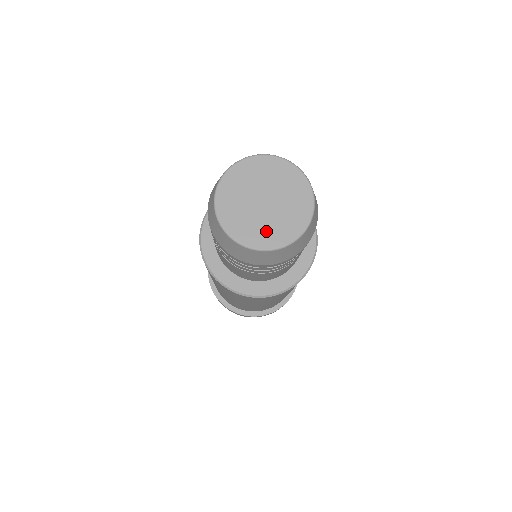
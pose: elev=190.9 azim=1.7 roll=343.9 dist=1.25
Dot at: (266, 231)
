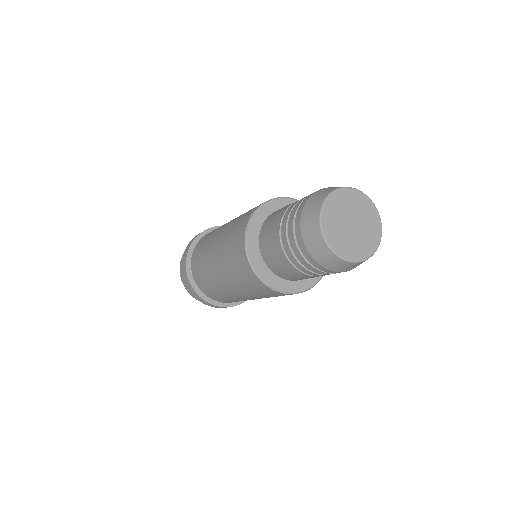
Dot at: (365, 243)
